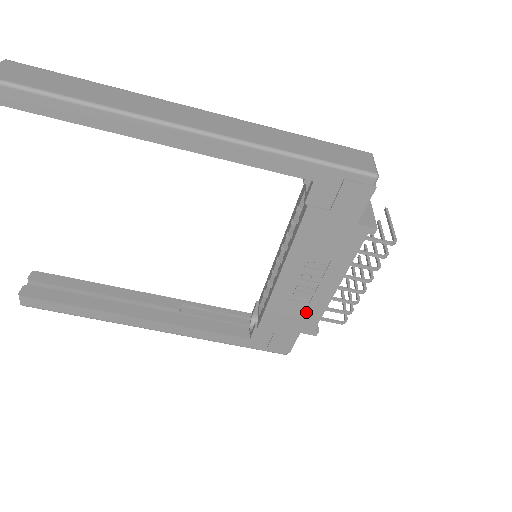
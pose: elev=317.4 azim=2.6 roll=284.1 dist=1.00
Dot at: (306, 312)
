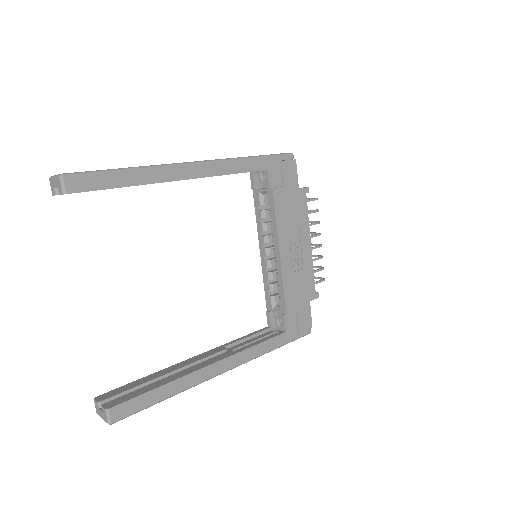
Dot at: (305, 278)
